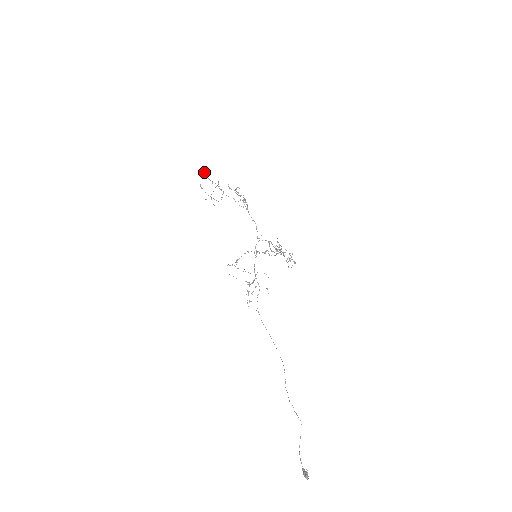
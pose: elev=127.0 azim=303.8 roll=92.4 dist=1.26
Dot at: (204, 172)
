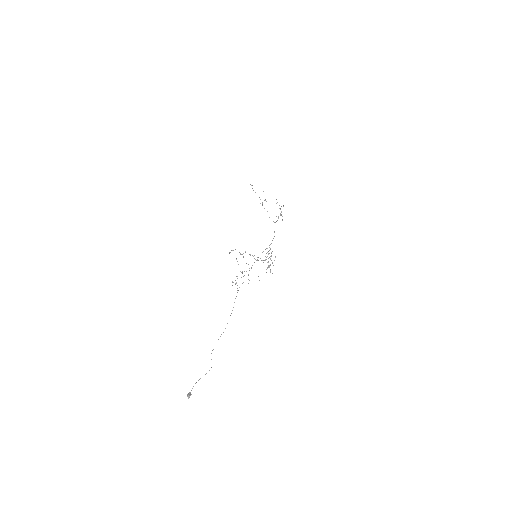
Dot at: (252, 185)
